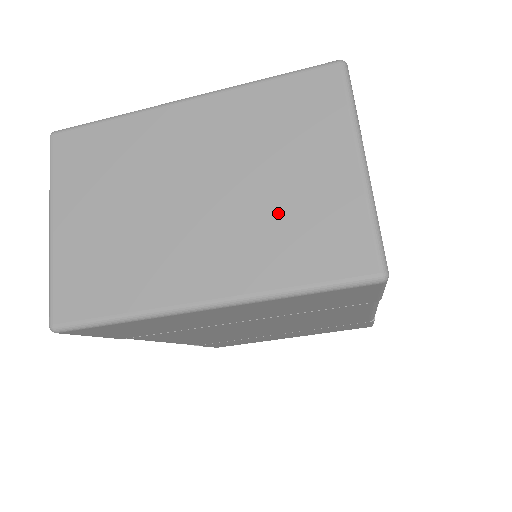
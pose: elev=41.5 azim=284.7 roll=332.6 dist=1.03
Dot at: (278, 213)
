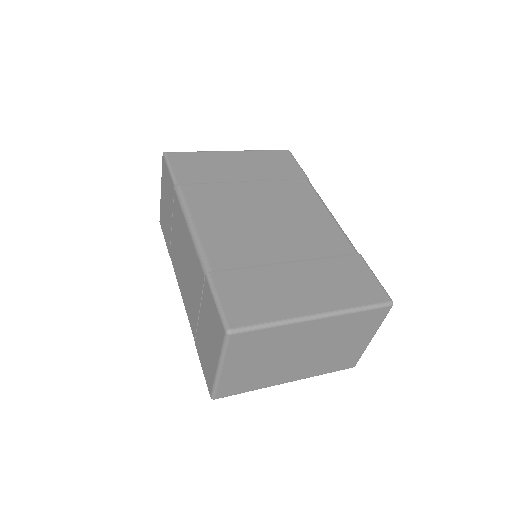
Dot at: (332, 356)
